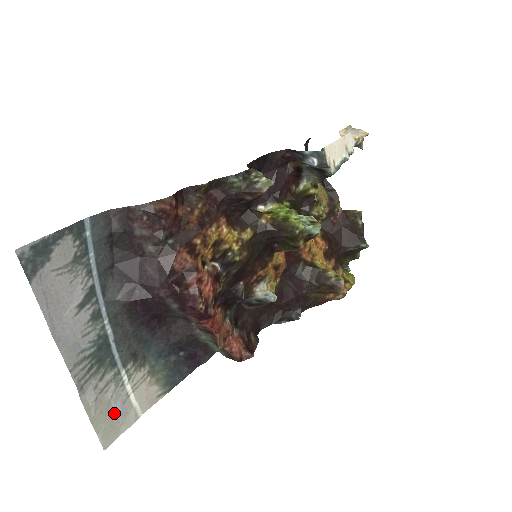
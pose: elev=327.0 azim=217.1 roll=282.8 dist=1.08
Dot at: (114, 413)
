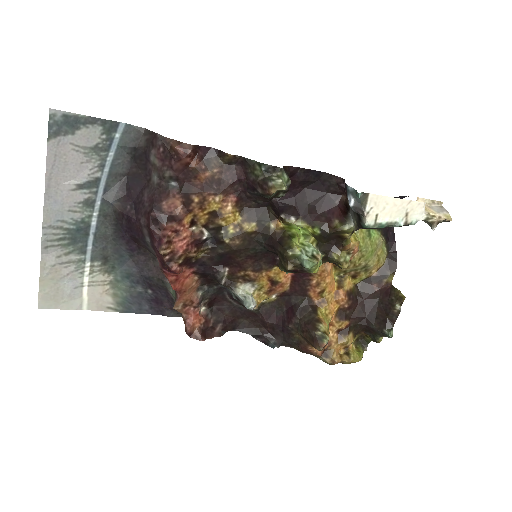
Dot at: (63, 288)
